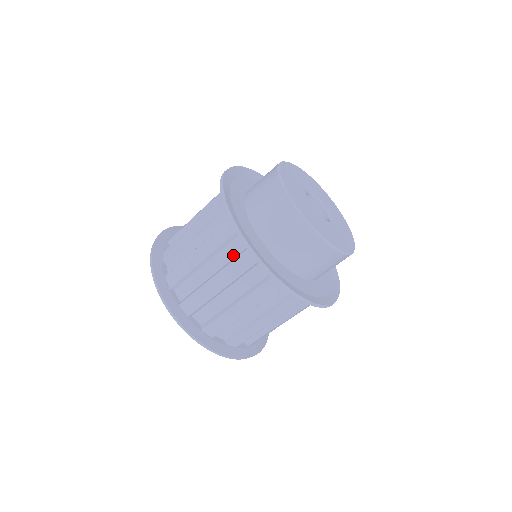
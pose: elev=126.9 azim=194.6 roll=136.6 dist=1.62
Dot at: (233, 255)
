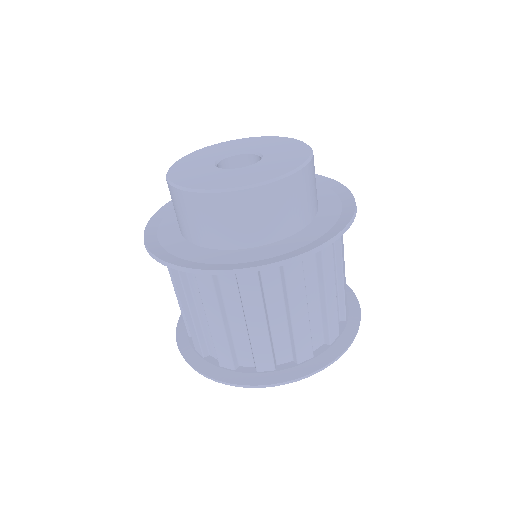
Dot at: occluded
